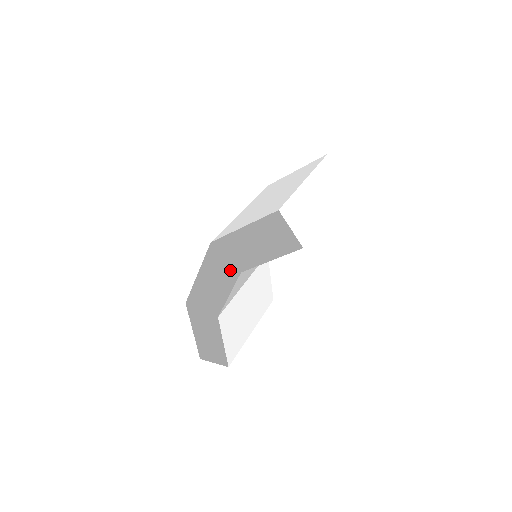
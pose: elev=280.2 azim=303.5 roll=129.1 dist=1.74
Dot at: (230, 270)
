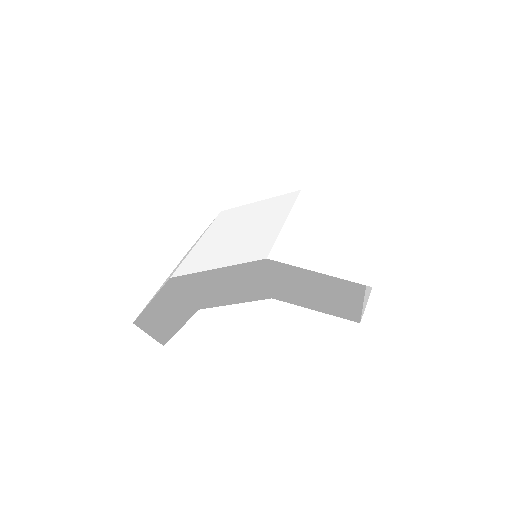
Dot at: occluded
